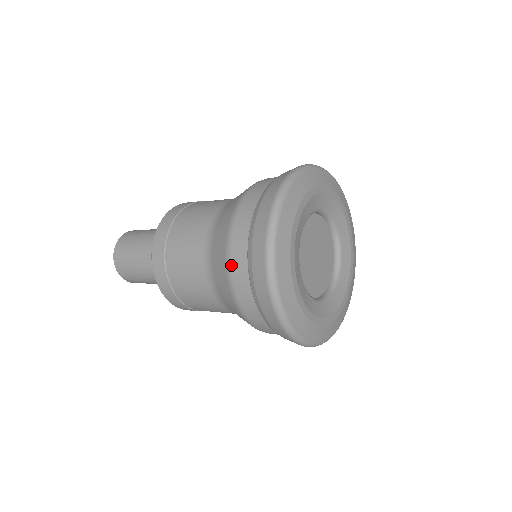
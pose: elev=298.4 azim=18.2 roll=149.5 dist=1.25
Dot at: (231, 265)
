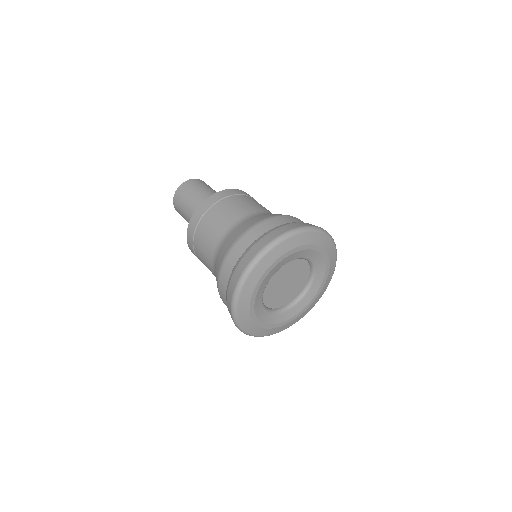
Dot at: (219, 293)
